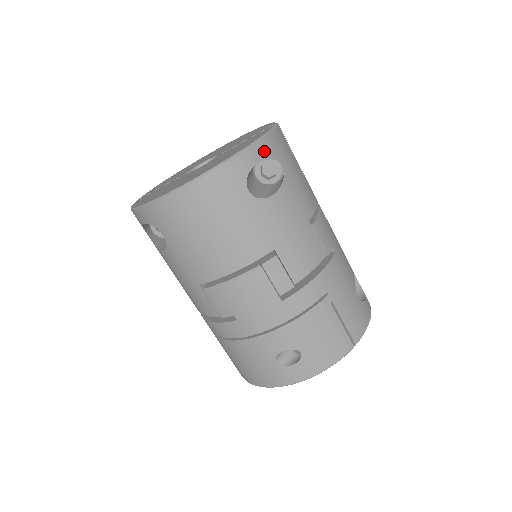
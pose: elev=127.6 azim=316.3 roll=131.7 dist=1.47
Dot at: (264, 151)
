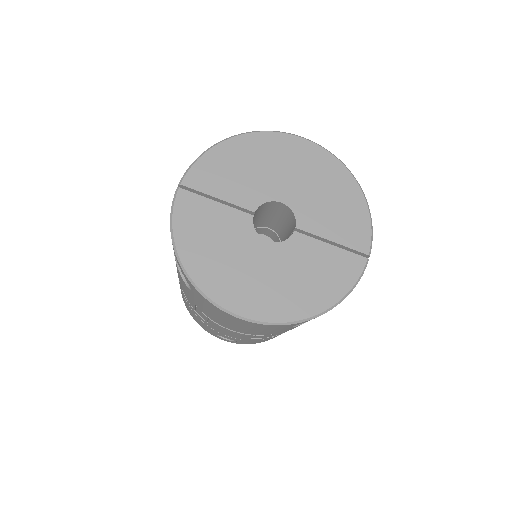
Dot at: occluded
